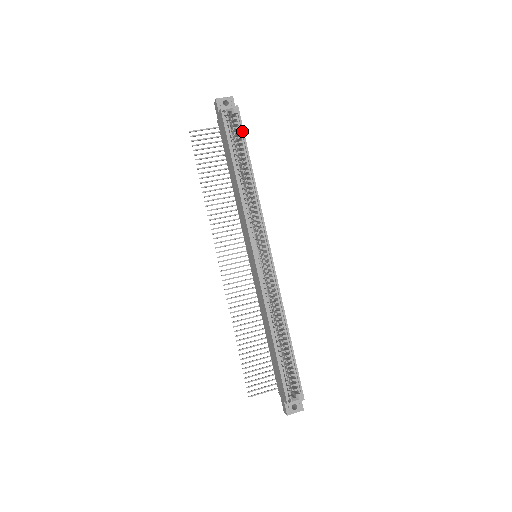
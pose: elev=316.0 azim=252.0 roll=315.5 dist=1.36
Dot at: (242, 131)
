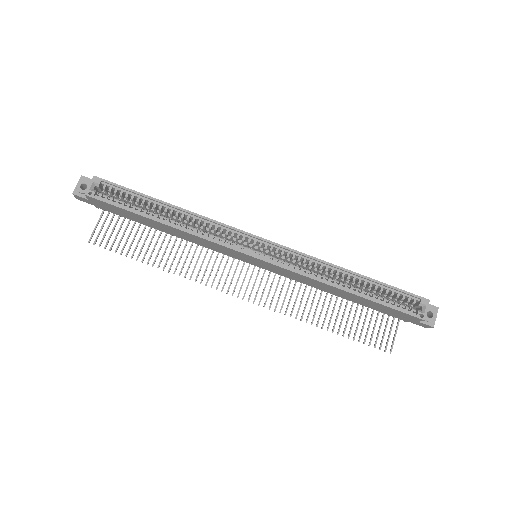
Dot at: (122, 188)
